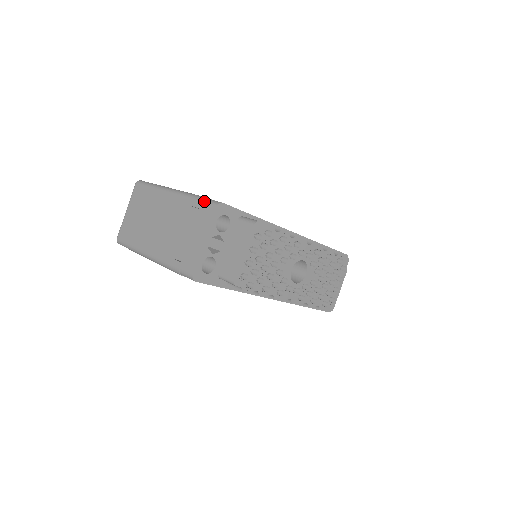
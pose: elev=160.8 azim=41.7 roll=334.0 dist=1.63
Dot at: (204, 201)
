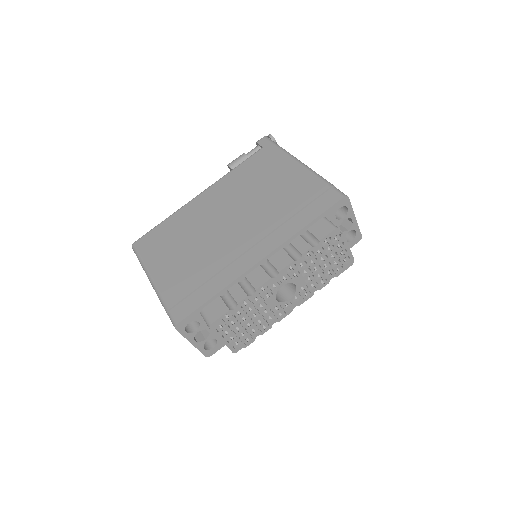
Dot at: occluded
